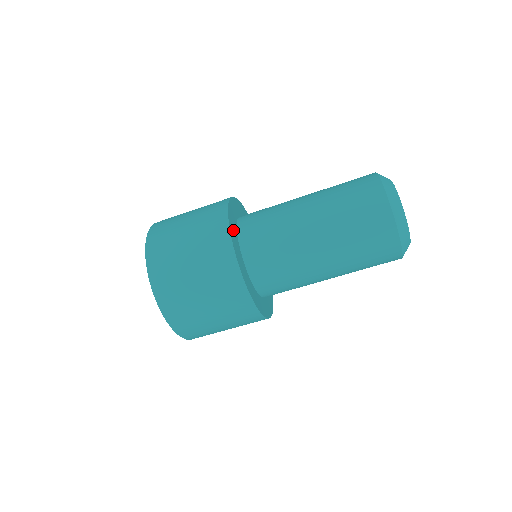
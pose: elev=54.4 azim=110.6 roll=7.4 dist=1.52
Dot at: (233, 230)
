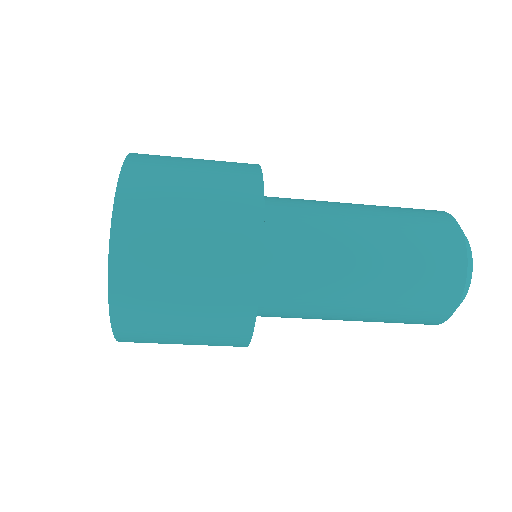
Dot at: occluded
